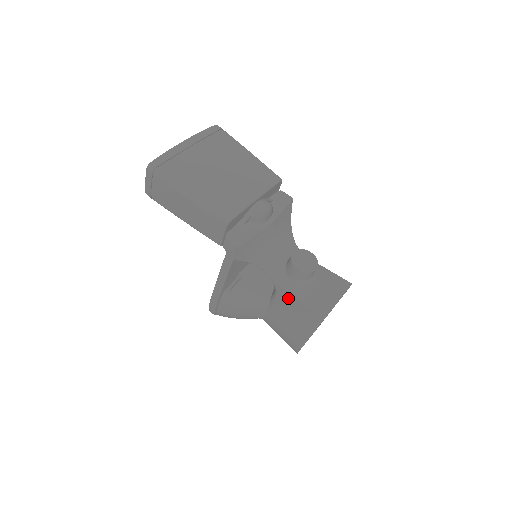
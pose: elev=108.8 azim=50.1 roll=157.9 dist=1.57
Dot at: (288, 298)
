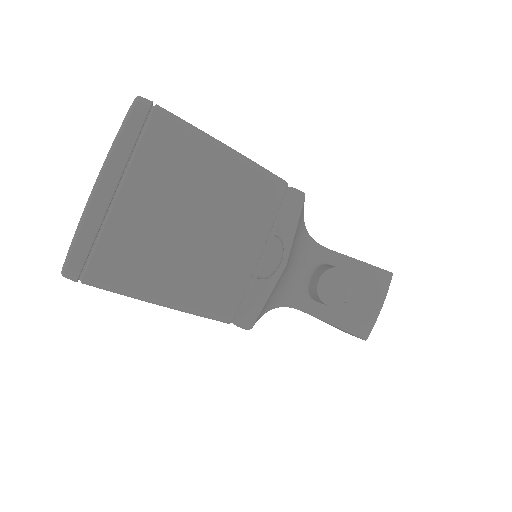
Dot at: occluded
